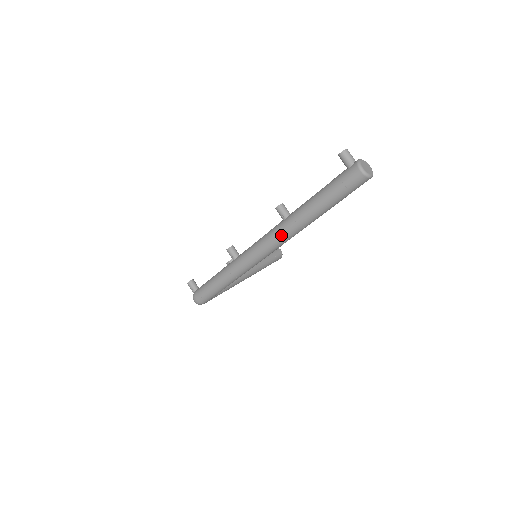
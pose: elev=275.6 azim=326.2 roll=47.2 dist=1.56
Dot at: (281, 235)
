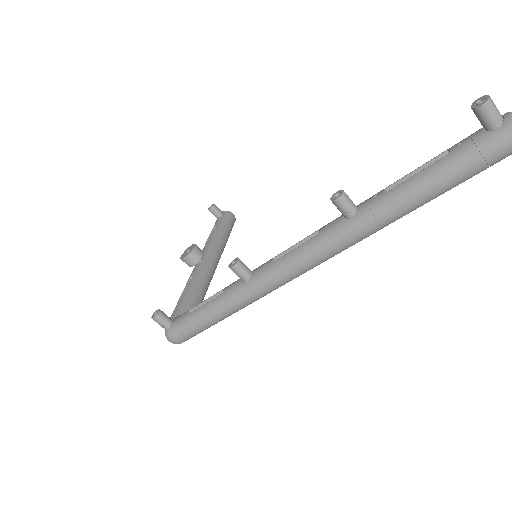
Dot at: (346, 243)
